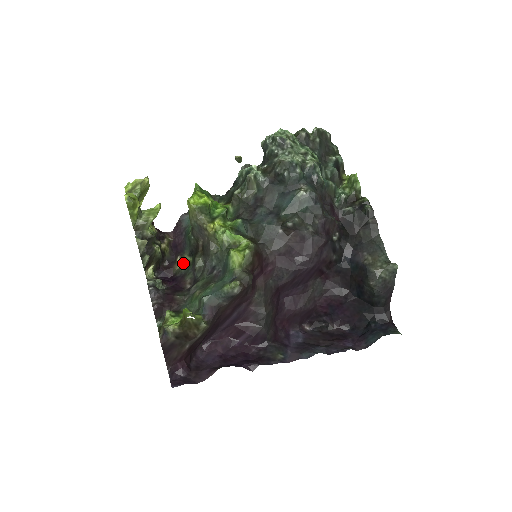
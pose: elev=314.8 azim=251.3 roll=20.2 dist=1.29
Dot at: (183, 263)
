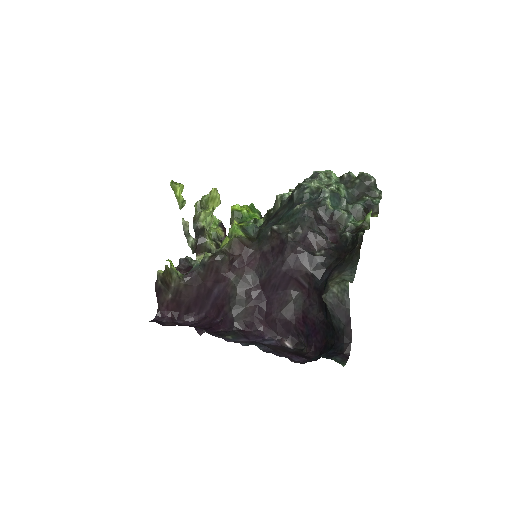
Dot at: occluded
